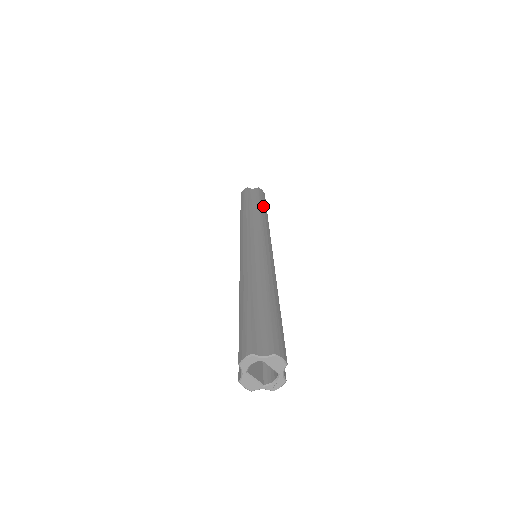
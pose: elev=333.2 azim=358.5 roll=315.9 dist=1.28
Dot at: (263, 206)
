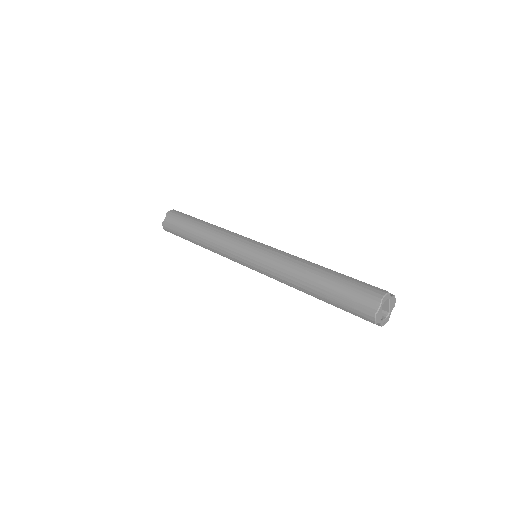
Dot at: occluded
